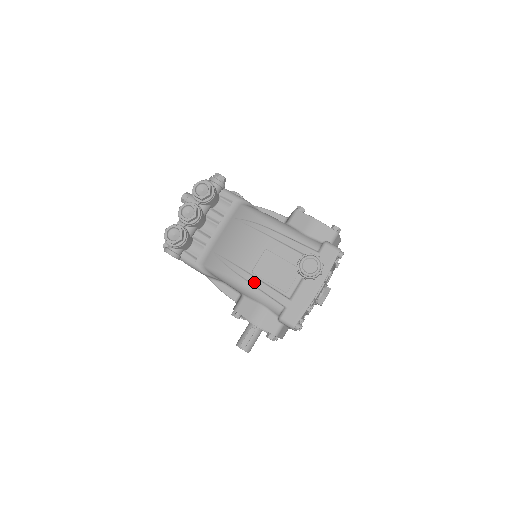
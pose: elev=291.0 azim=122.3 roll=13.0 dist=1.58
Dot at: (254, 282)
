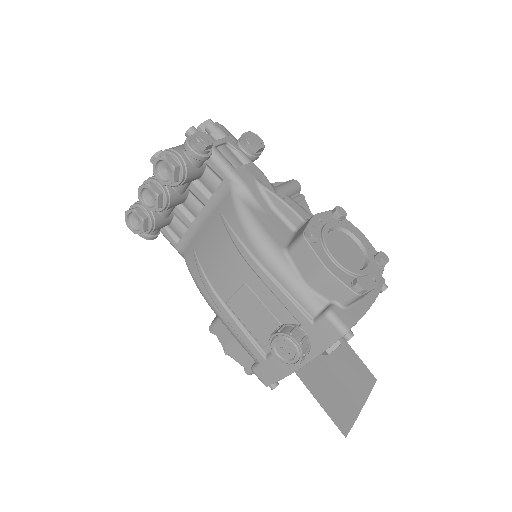
Dot at: (226, 317)
